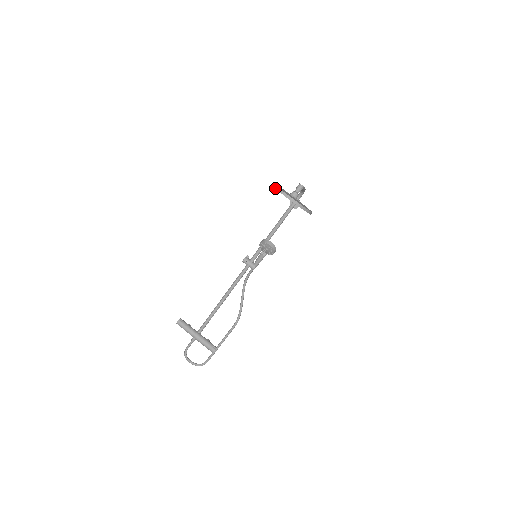
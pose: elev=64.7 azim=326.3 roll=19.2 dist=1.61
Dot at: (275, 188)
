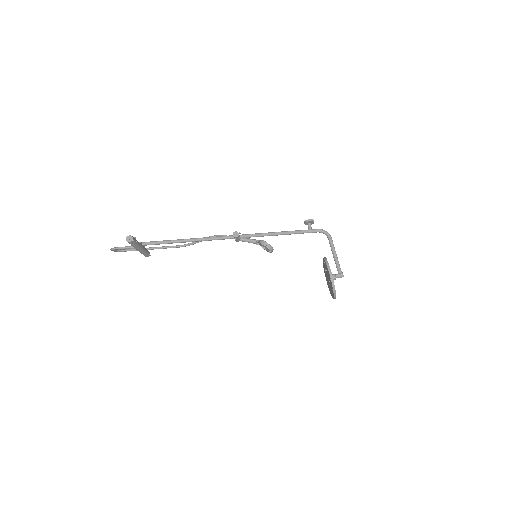
Dot at: (333, 290)
